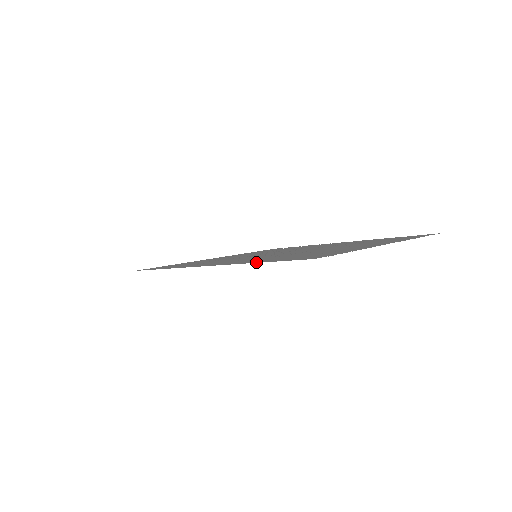
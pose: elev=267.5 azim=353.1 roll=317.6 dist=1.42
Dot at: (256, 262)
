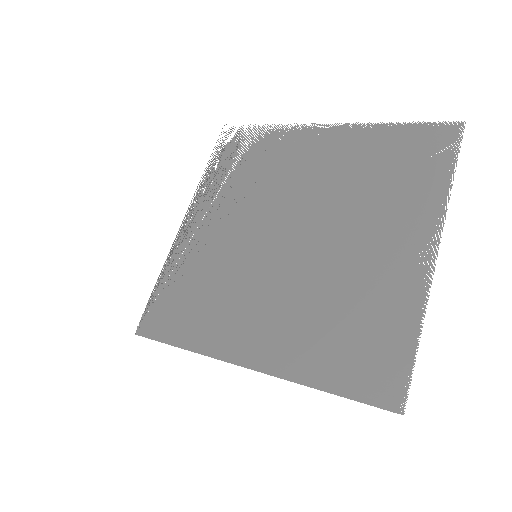
Dot at: (315, 384)
